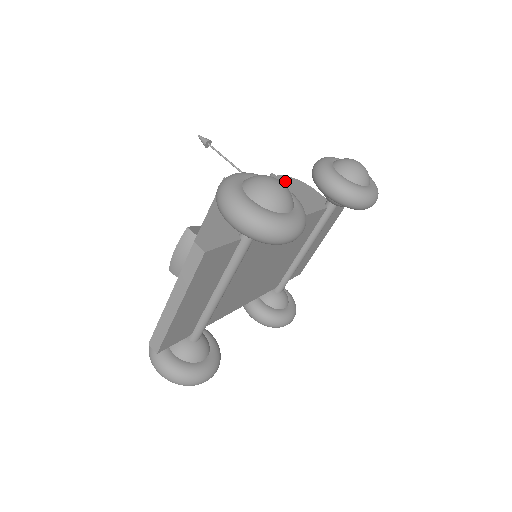
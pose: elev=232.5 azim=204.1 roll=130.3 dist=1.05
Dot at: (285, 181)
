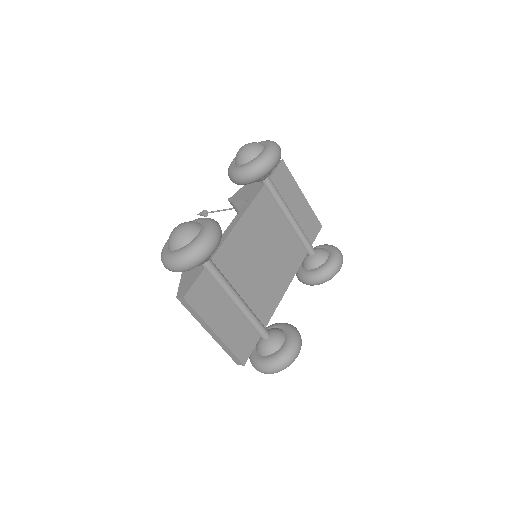
Dot at: (239, 194)
